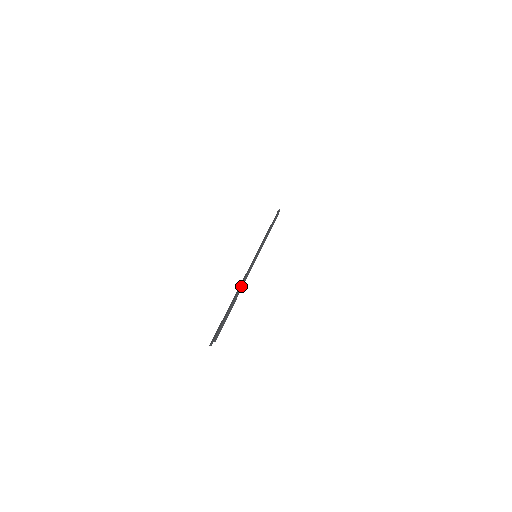
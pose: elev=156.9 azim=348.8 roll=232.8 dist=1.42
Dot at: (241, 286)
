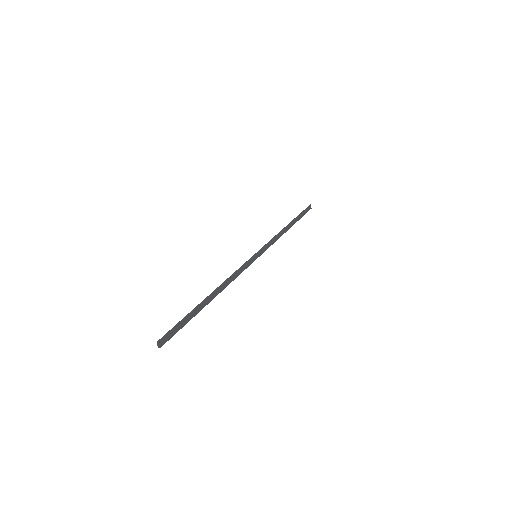
Dot at: (217, 287)
